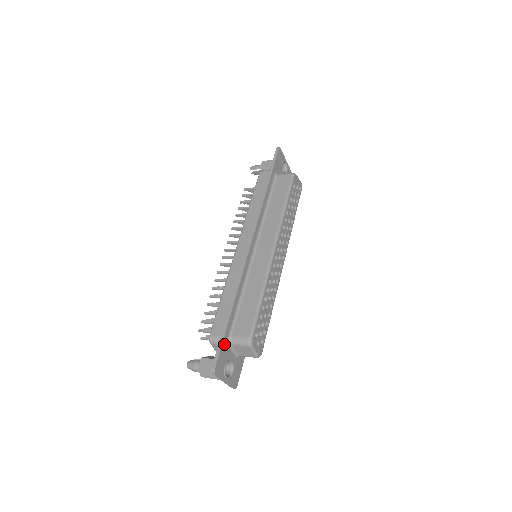
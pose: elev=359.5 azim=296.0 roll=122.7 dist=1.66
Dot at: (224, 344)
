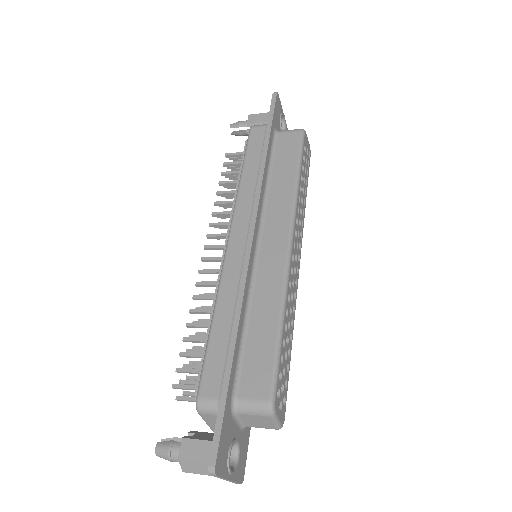
Dot at: (226, 415)
